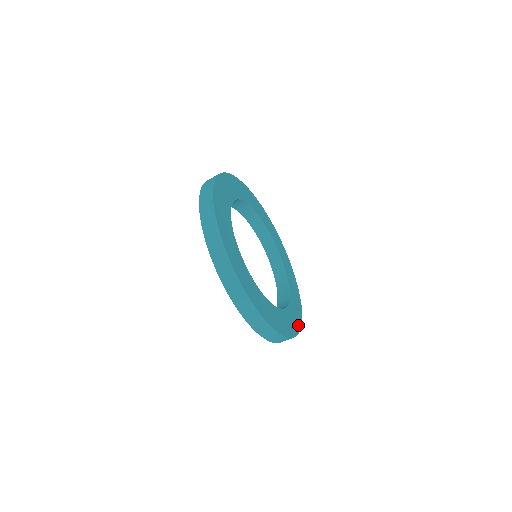
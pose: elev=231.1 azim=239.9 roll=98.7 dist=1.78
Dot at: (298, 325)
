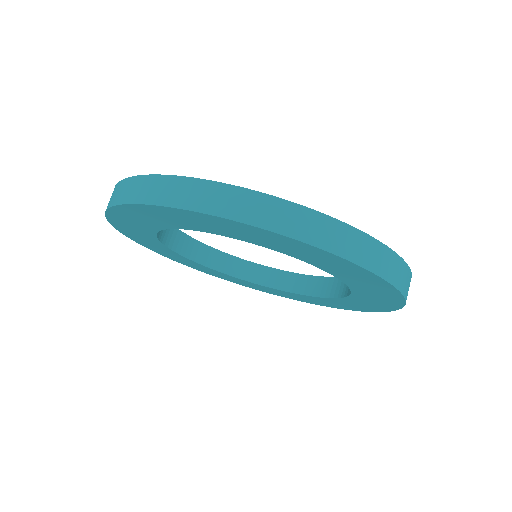
Dot at: occluded
